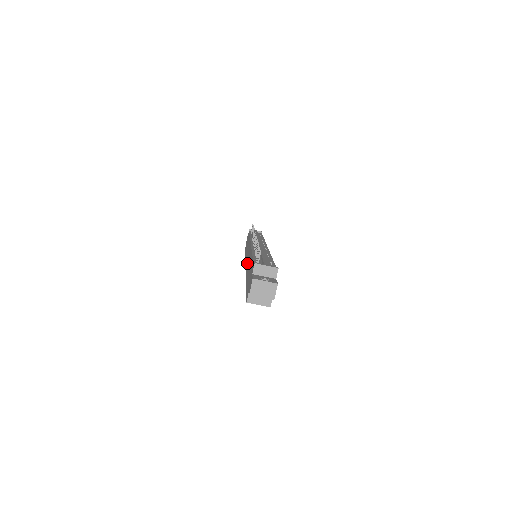
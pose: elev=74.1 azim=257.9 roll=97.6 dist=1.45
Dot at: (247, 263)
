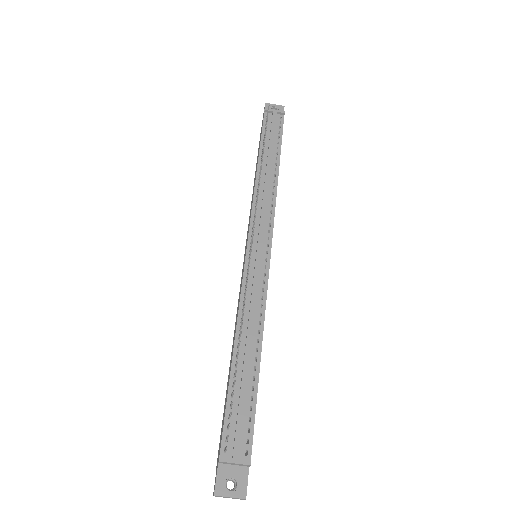
Dot at: (240, 288)
